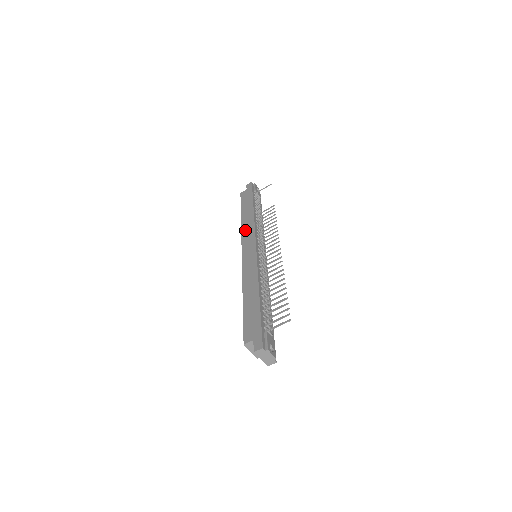
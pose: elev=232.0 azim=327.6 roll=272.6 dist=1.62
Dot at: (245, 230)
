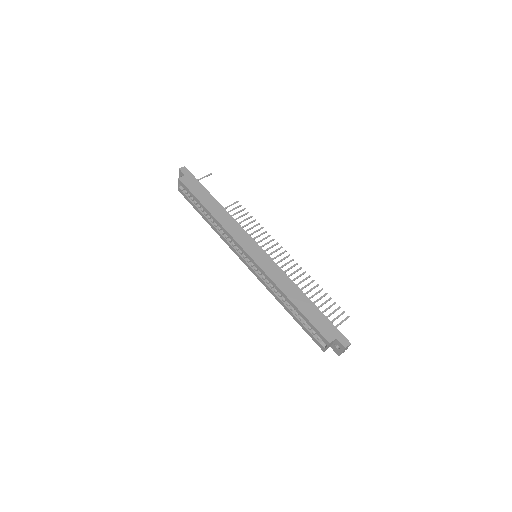
Dot at: (230, 228)
